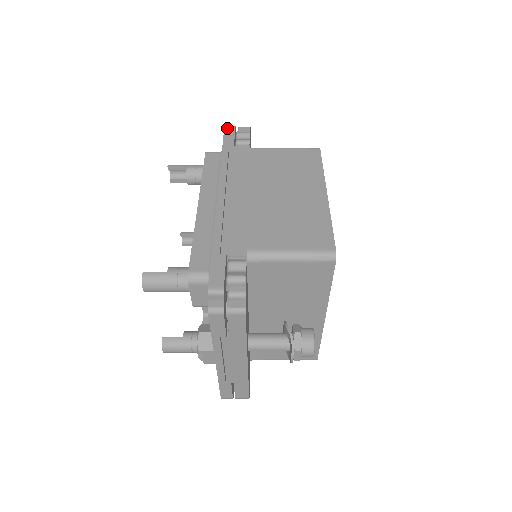
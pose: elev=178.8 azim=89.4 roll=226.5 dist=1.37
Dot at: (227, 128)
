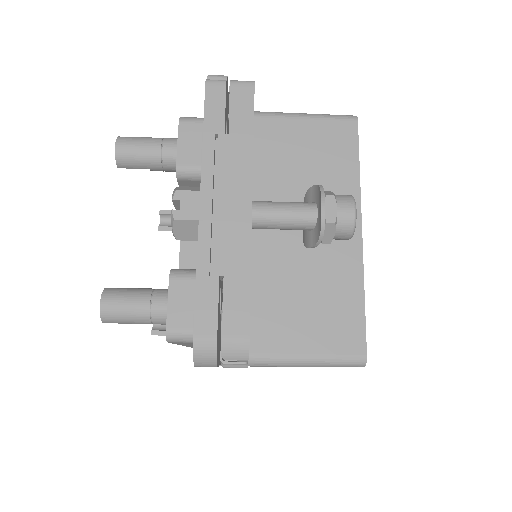
Dot at: occluded
